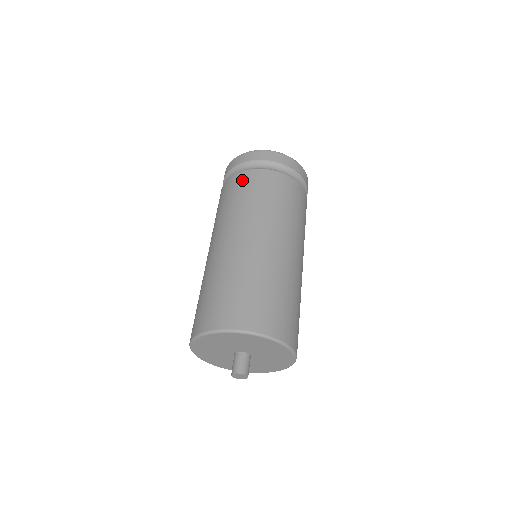
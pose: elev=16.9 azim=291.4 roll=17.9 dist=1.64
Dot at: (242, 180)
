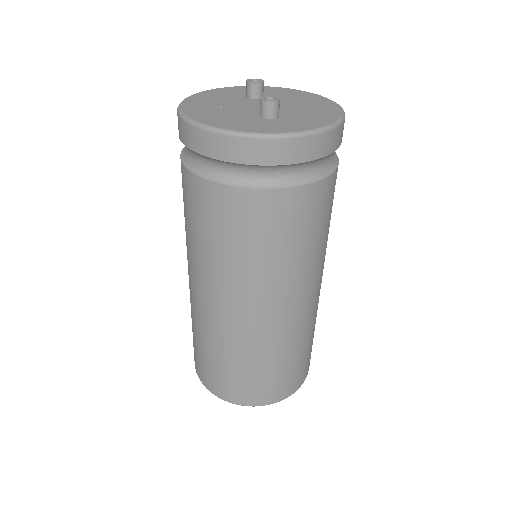
Dot at: (269, 212)
